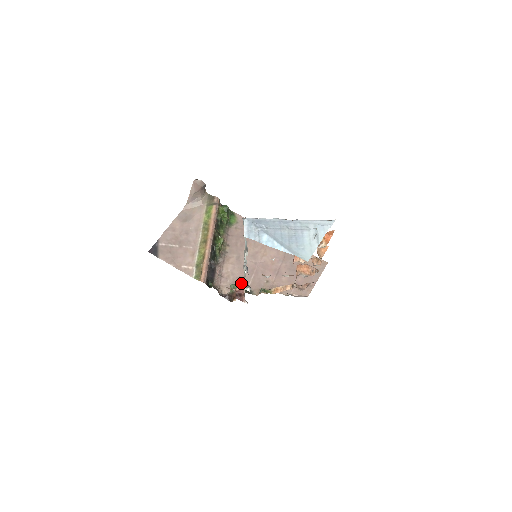
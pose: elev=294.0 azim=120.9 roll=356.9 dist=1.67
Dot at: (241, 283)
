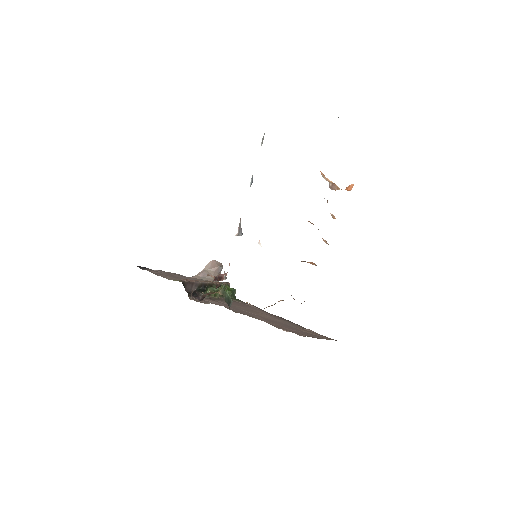
Dot at: (224, 289)
